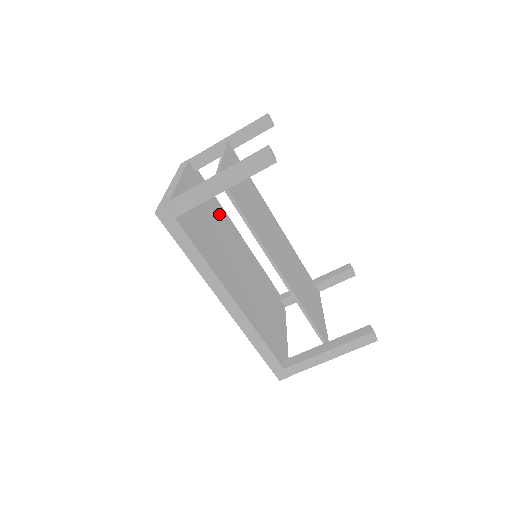
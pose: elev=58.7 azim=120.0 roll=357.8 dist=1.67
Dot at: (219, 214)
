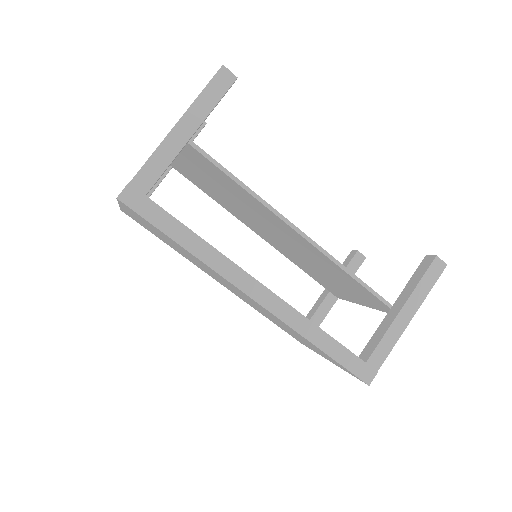
Dot at: occluded
